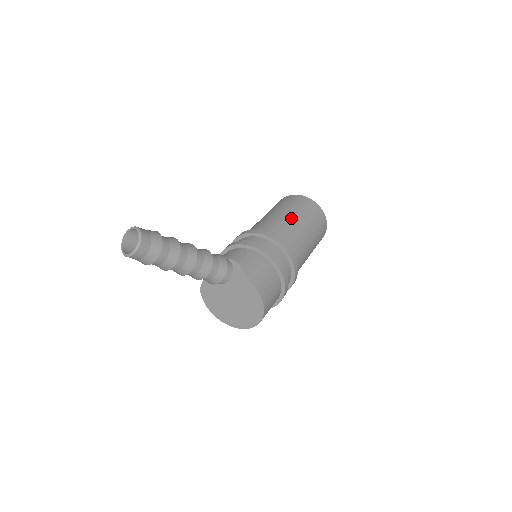
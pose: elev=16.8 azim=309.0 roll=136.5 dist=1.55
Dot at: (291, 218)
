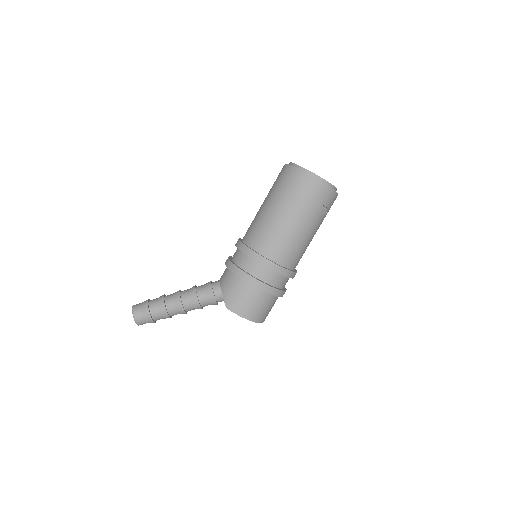
Dot at: (272, 213)
